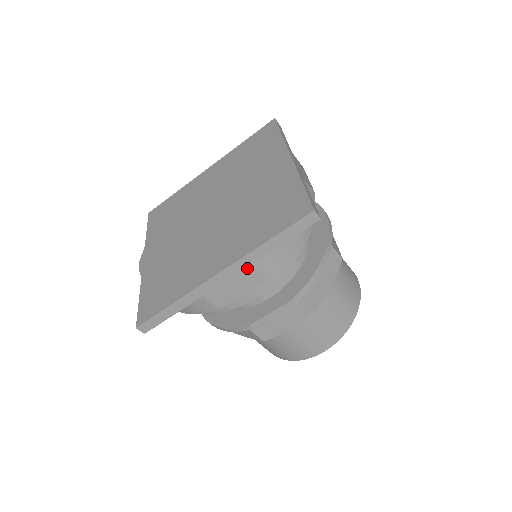
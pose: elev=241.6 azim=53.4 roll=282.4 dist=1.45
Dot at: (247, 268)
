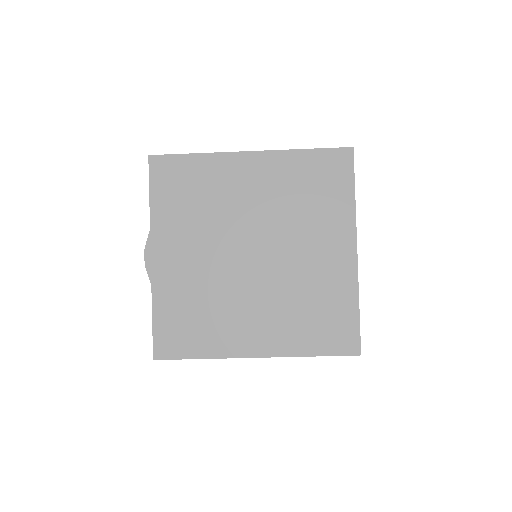
Dot at: occluded
